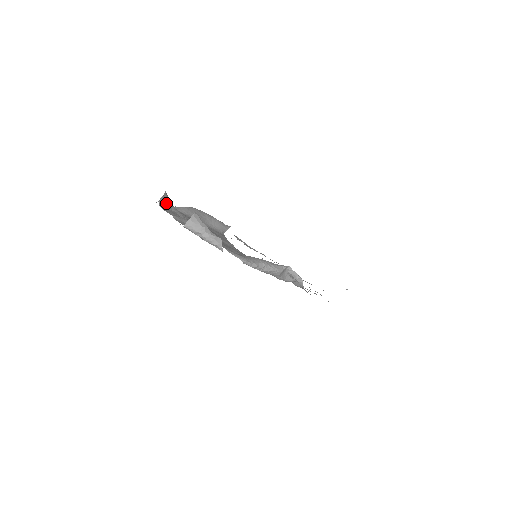
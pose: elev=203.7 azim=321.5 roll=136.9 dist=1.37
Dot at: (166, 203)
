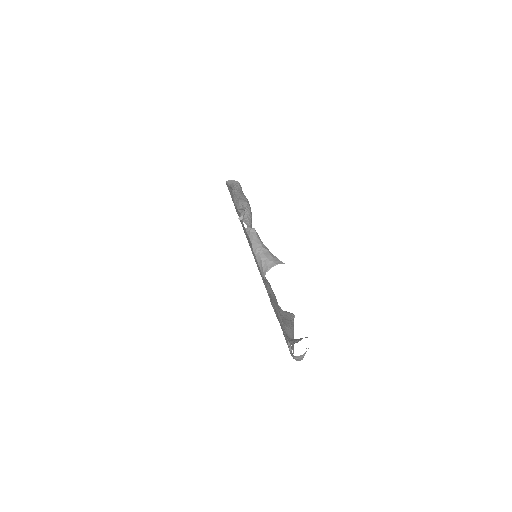
Dot at: occluded
